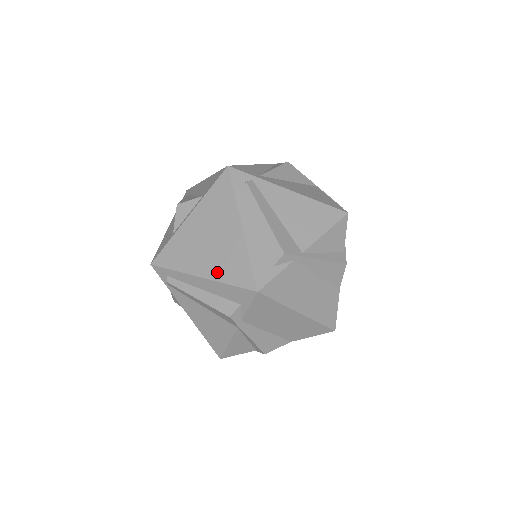
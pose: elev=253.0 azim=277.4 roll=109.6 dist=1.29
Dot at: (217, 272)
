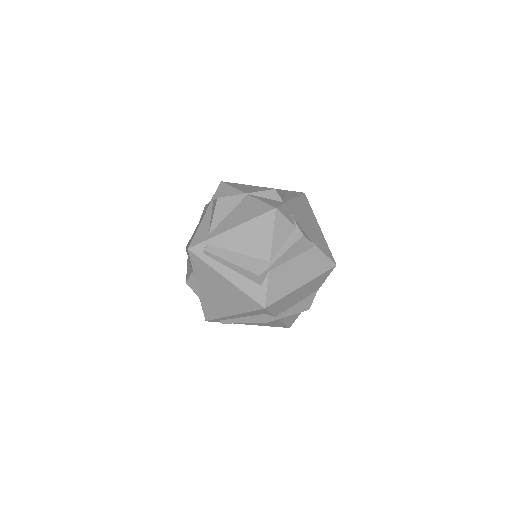
Dot at: (238, 309)
